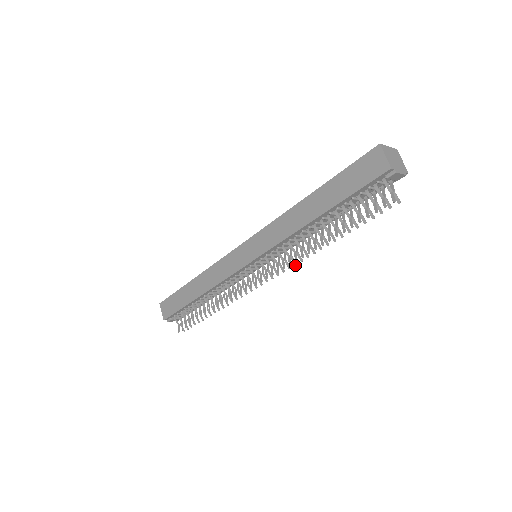
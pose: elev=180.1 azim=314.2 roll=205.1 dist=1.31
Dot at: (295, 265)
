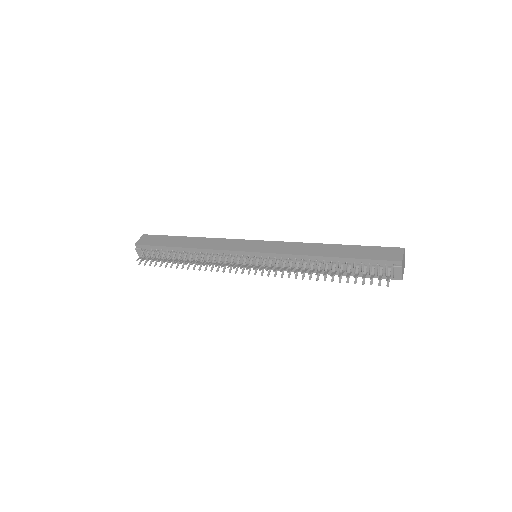
Dot at: (281, 277)
